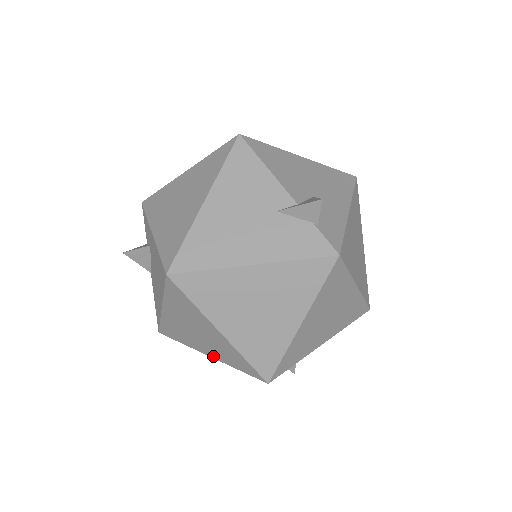
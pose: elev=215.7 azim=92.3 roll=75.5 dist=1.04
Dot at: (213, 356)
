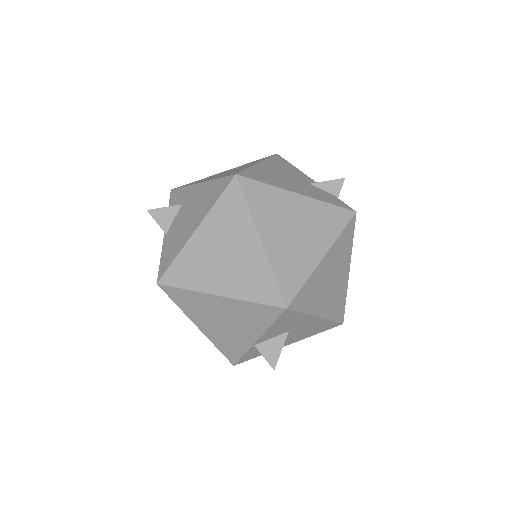
Dot at: (225, 292)
